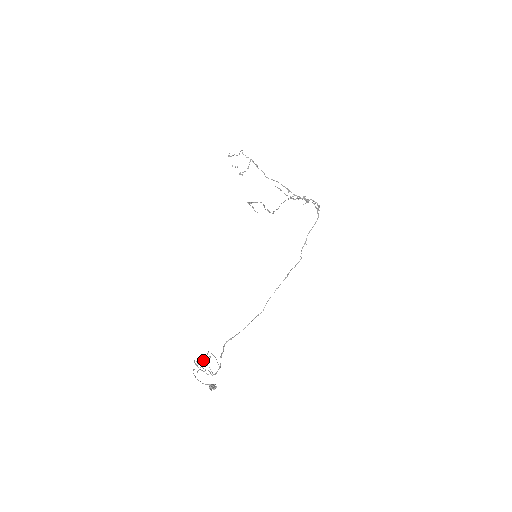
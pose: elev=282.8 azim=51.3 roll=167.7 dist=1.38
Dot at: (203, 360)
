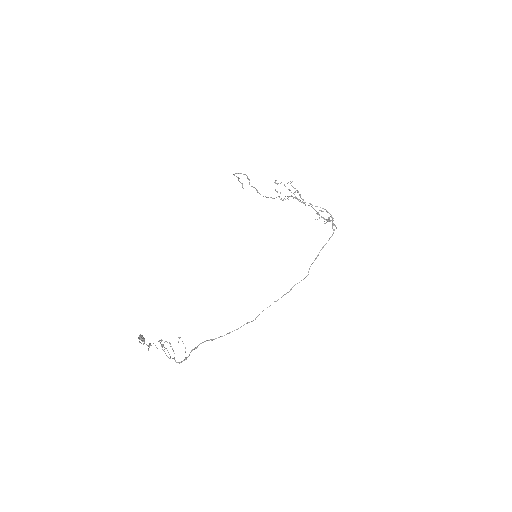
Dot at: occluded
